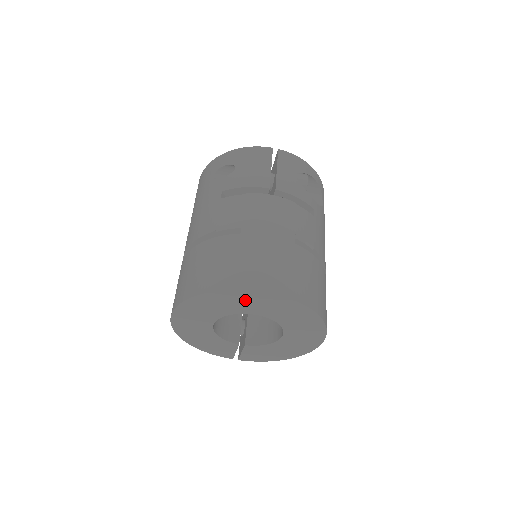
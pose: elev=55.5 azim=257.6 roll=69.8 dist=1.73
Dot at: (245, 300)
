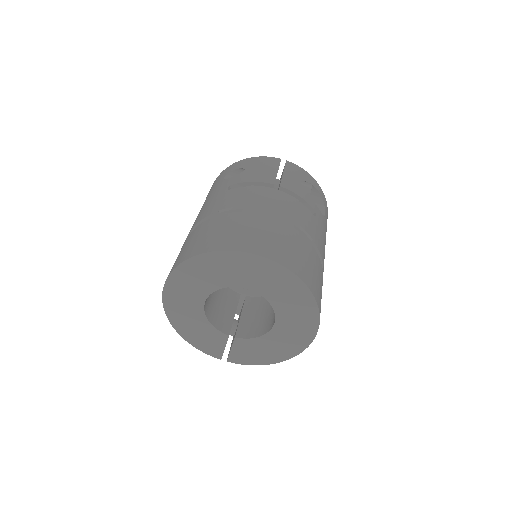
Dot at: (238, 266)
